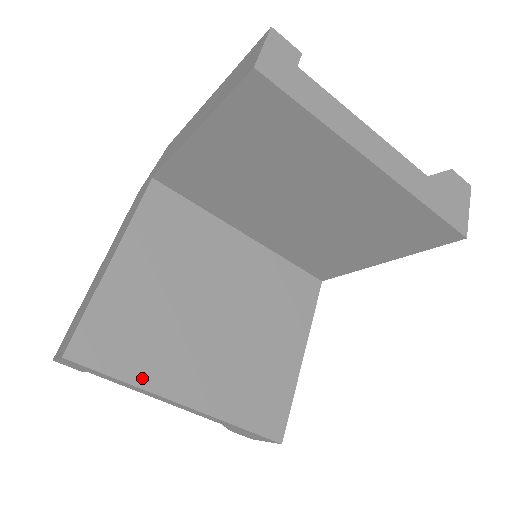
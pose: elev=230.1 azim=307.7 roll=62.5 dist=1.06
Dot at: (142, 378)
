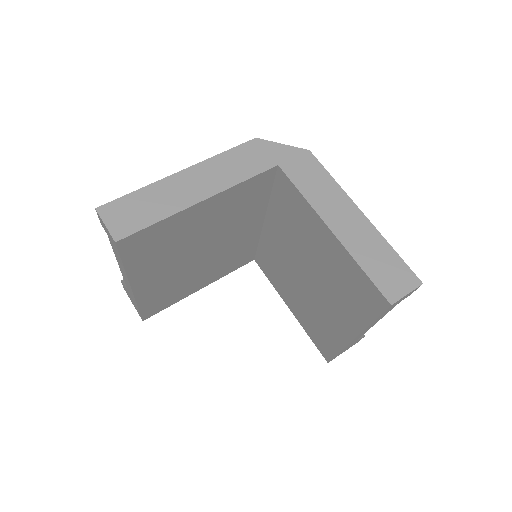
Dot at: (133, 269)
